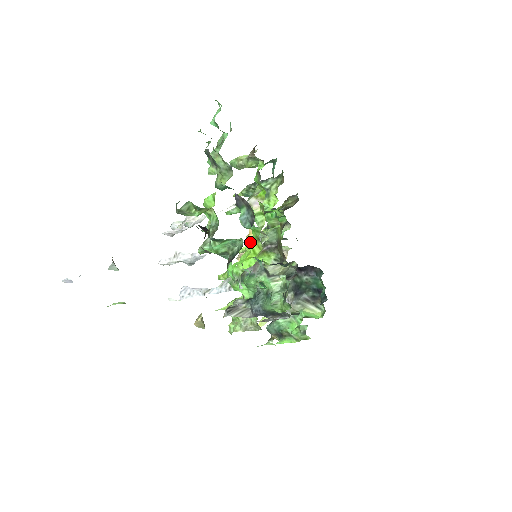
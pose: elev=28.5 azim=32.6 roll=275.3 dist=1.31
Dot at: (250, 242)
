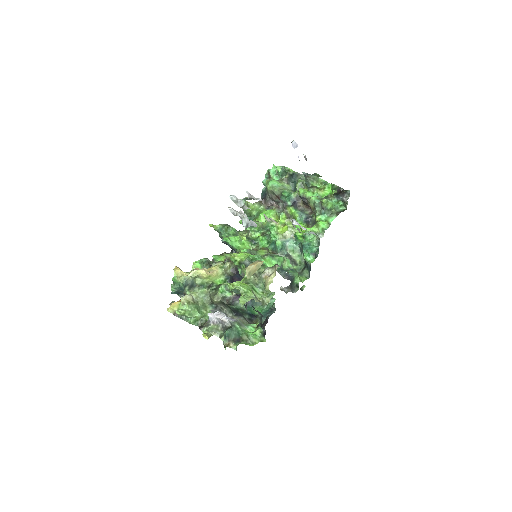
Dot at: (234, 253)
